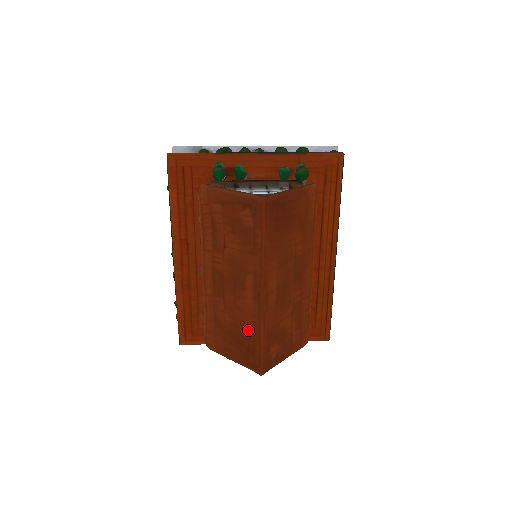
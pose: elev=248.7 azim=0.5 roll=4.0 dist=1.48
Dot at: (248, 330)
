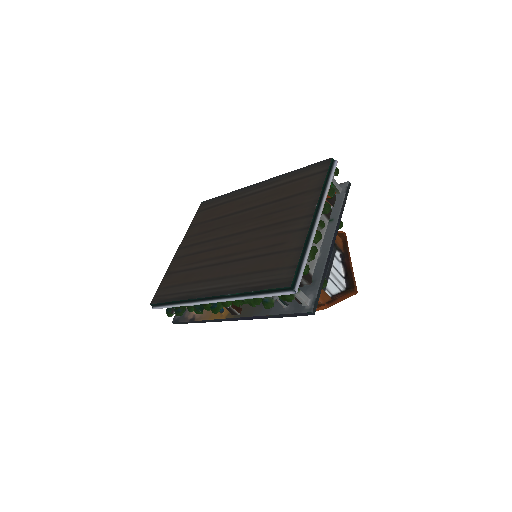
Dot at: occluded
